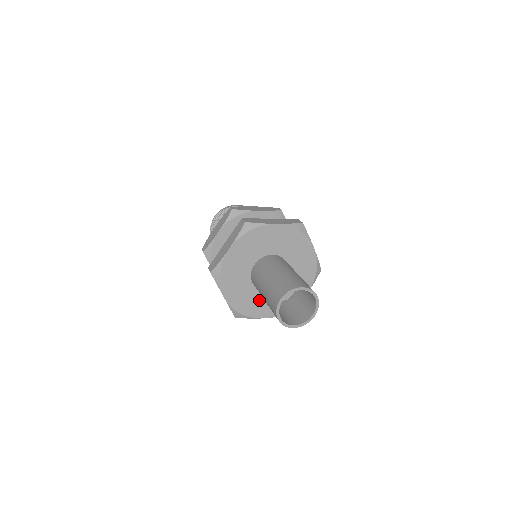
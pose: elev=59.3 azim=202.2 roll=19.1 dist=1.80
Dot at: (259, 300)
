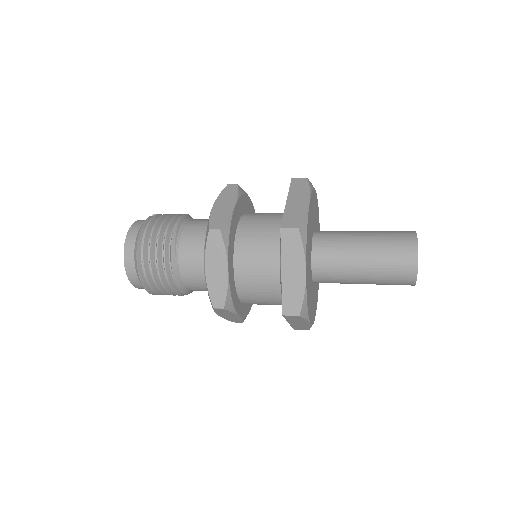
Dot at: (311, 293)
